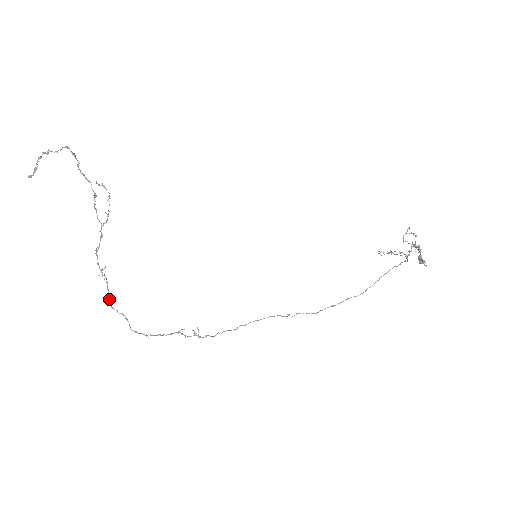
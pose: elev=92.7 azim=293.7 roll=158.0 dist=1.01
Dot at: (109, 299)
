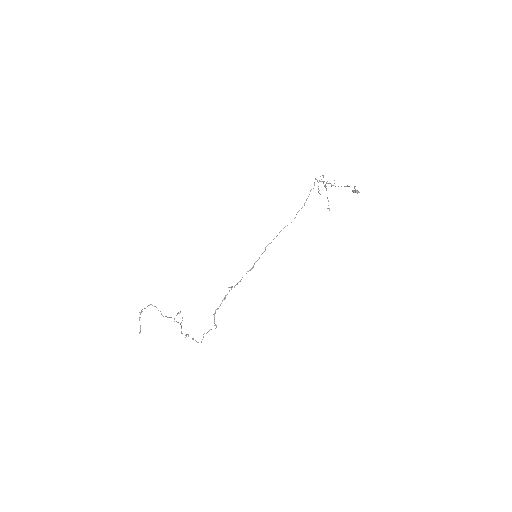
Dot at: (193, 339)
